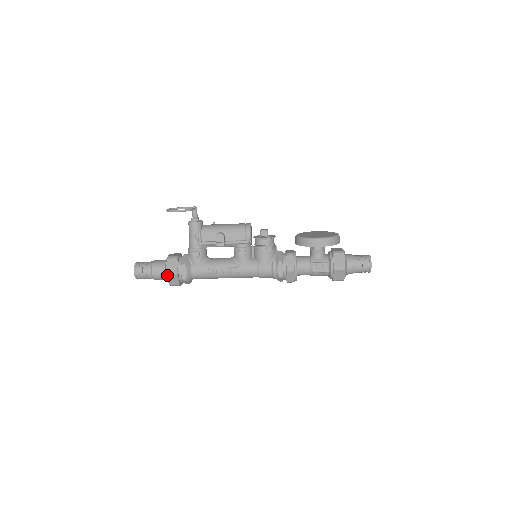
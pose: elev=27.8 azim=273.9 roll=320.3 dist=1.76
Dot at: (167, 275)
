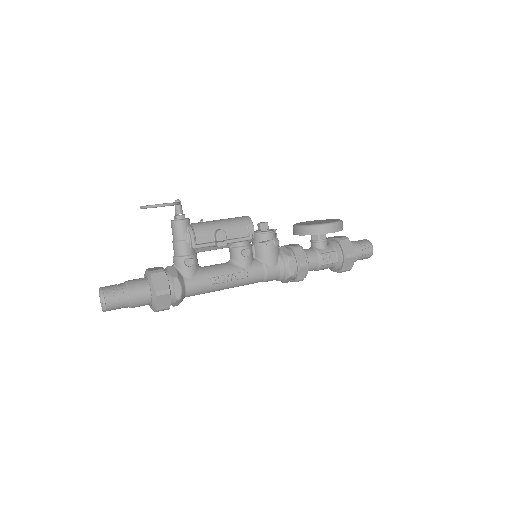
Dot at: (156, 296)
